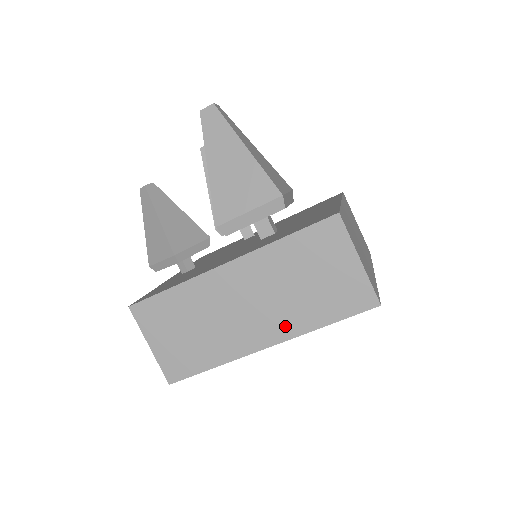
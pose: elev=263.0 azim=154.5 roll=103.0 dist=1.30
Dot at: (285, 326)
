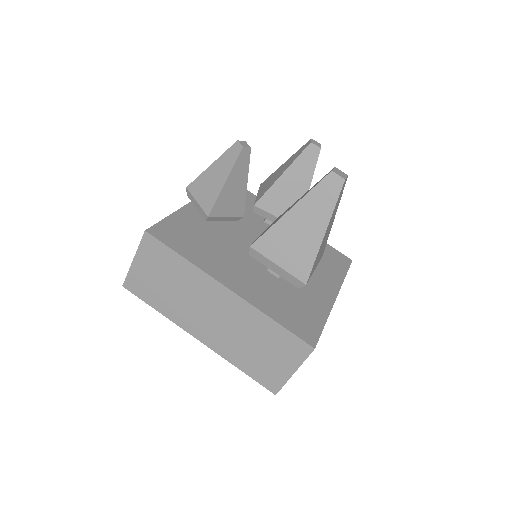
Dot at: (220, 345)
